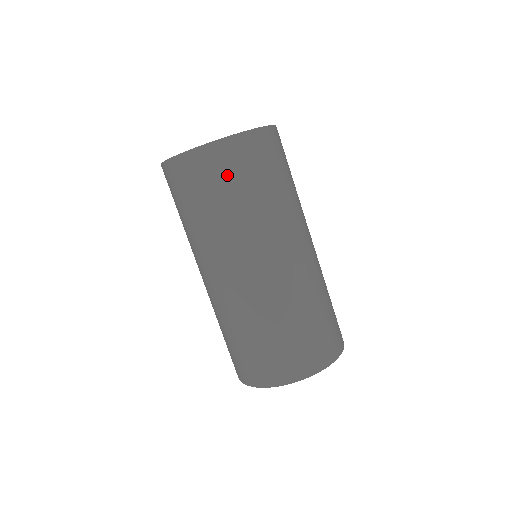
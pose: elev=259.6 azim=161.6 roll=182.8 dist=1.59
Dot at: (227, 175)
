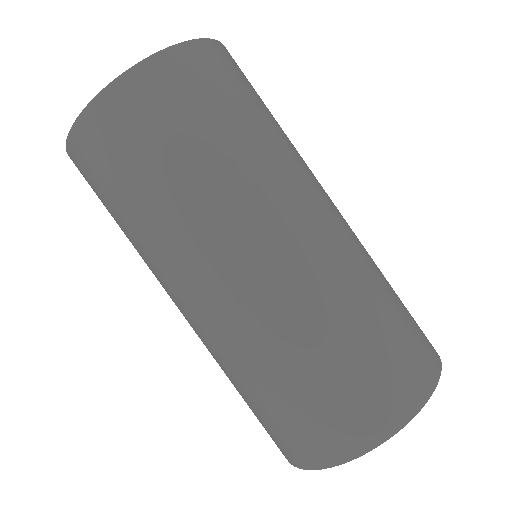
Dot at: (137, 140)
